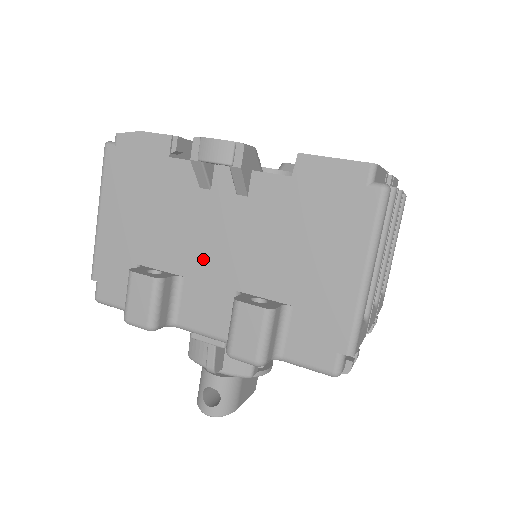
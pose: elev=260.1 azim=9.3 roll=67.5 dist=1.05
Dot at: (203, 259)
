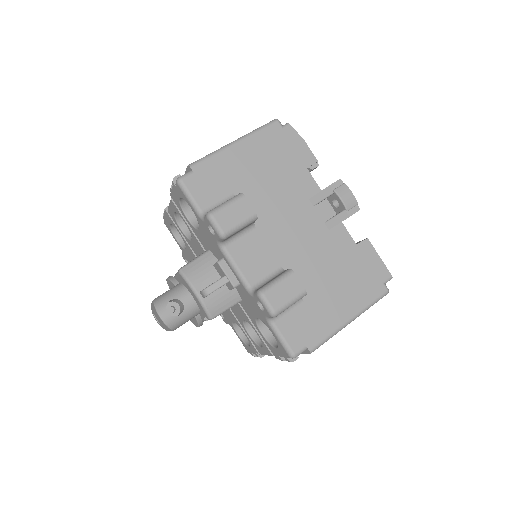
Dot at: (277, 232)
